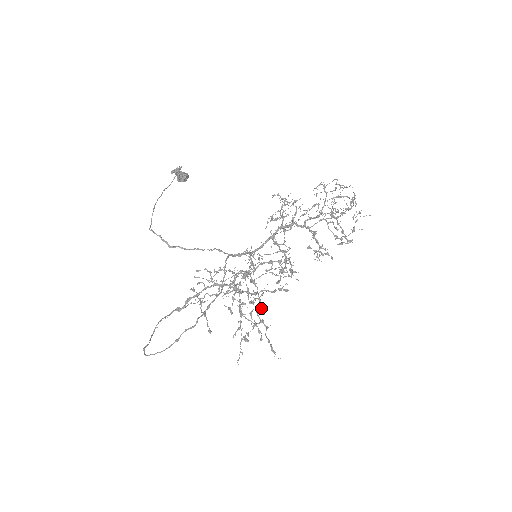
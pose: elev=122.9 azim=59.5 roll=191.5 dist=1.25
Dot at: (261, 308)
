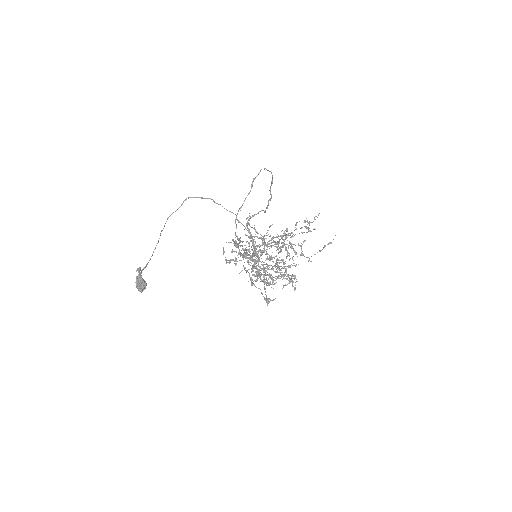
Dot at: (290, 275)
